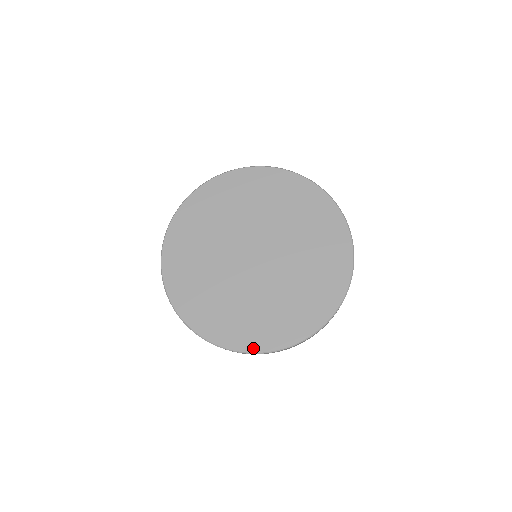
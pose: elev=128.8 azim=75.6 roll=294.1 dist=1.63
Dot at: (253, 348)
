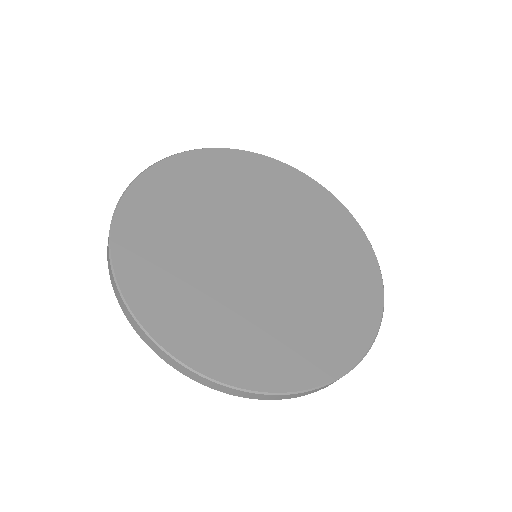
Dot at: (165, 338)
